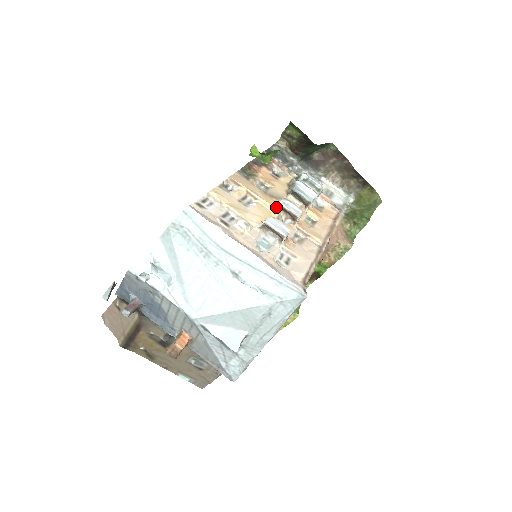
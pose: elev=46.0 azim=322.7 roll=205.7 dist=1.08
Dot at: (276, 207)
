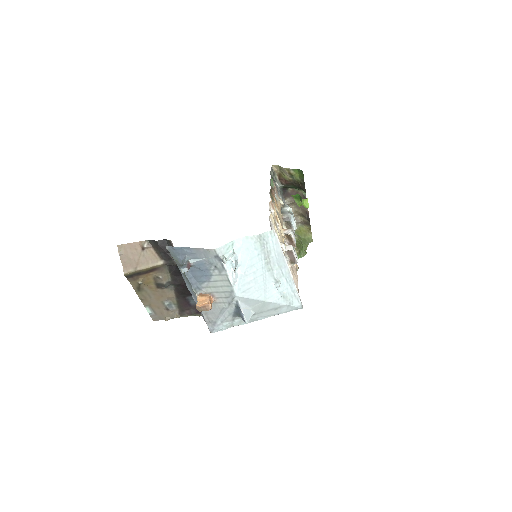
Dot at: (287, 234)
